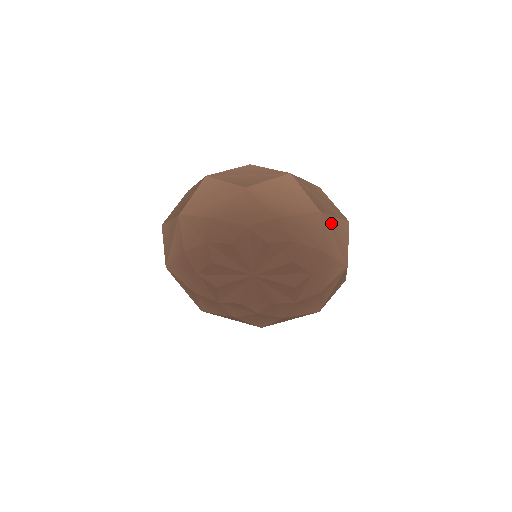
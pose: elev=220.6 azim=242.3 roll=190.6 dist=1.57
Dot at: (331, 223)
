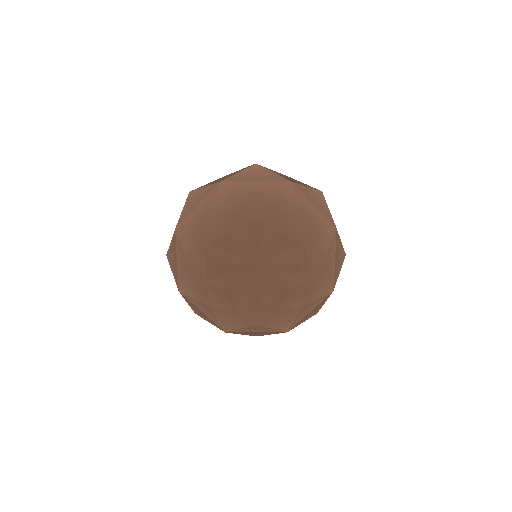
Dot at: (338, 244)
